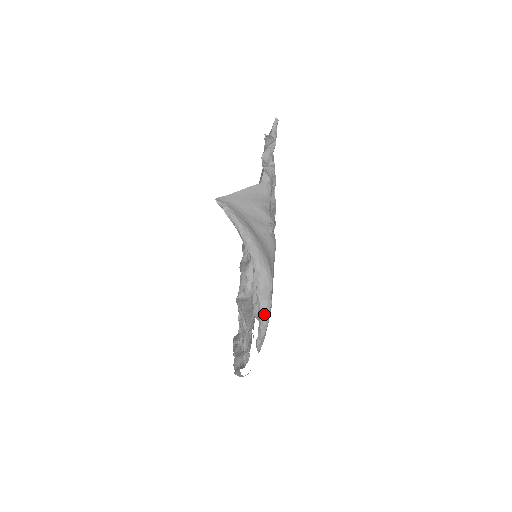
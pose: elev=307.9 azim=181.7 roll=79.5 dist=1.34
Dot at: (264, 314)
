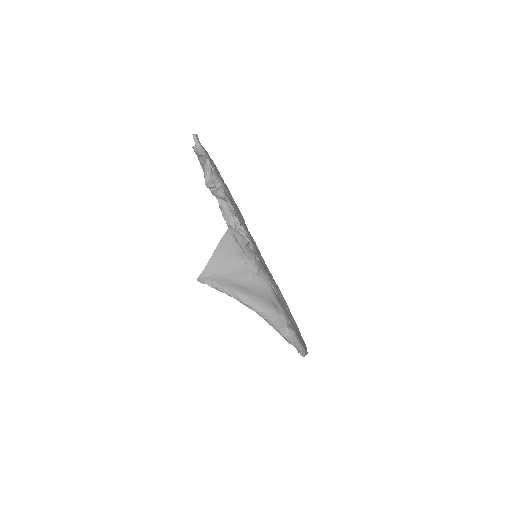
Dot at: (292, 341)
